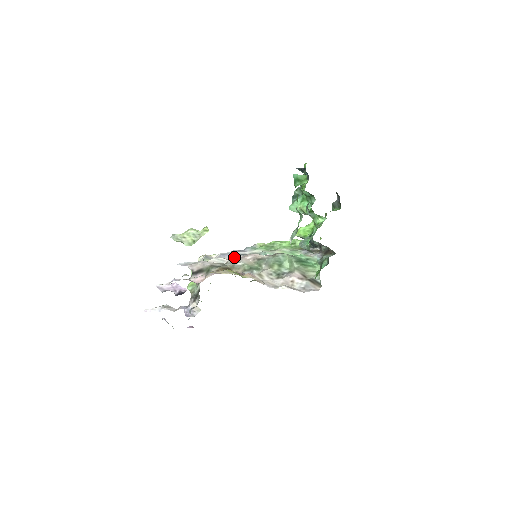
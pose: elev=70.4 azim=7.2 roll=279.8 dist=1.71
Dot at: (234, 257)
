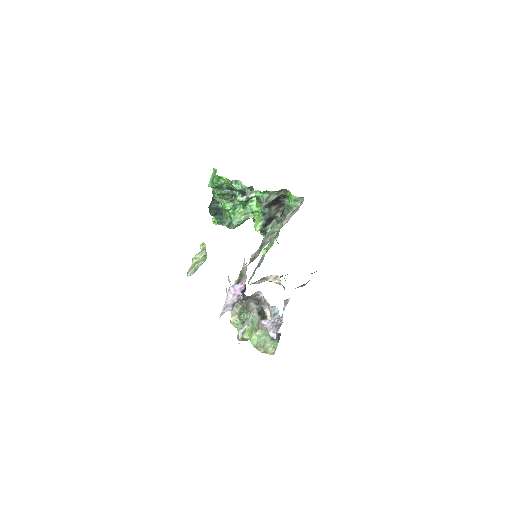
Dot at: (245, 266)
